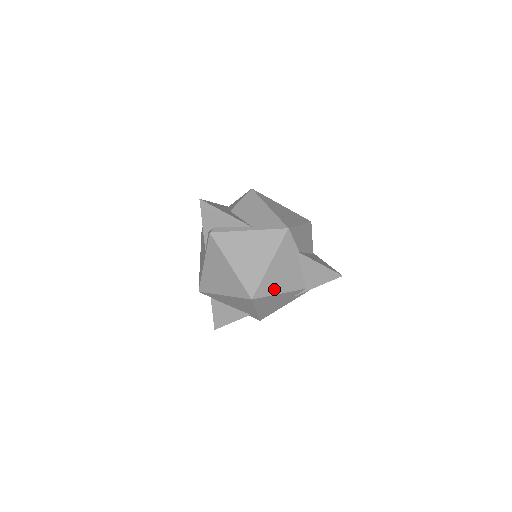
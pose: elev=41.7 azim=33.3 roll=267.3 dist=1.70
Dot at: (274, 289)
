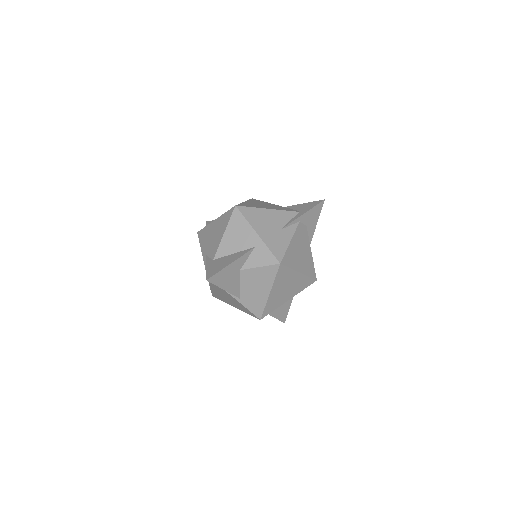
Dot at: occluded
